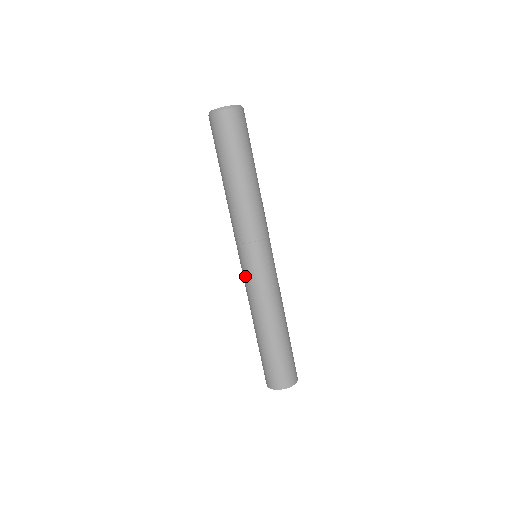
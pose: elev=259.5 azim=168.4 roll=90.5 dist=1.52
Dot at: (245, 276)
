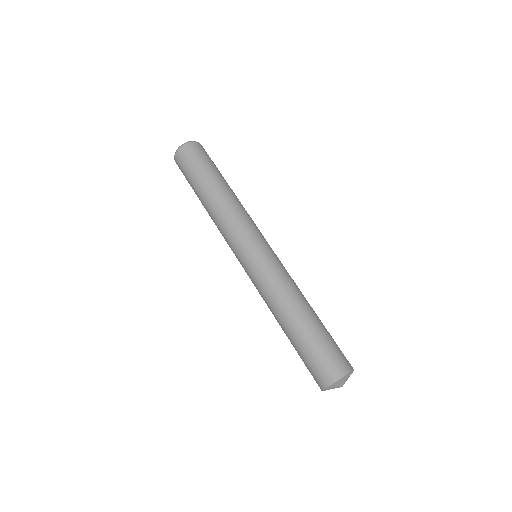
Dot at: occluded
